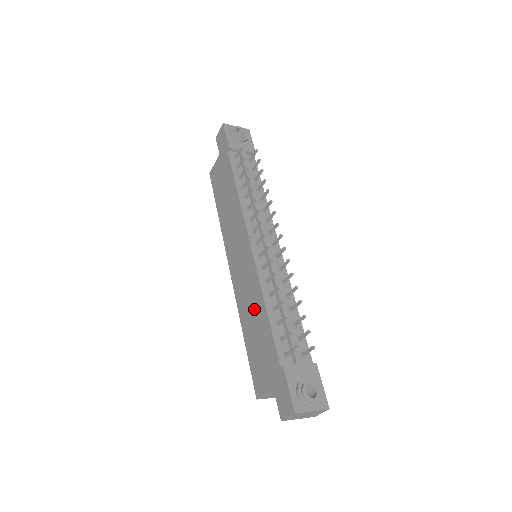
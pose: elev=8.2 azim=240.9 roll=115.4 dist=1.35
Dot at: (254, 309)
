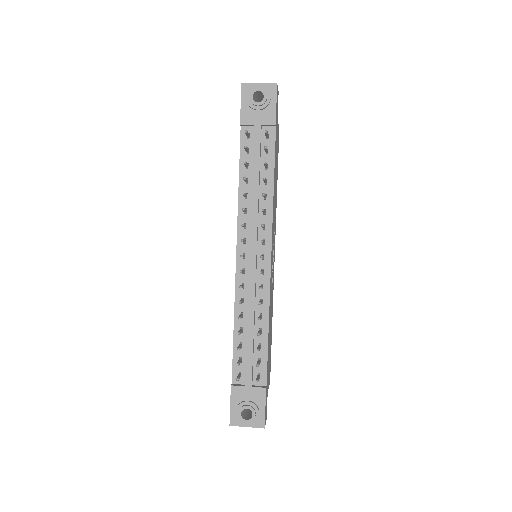
Dot at: occluded
